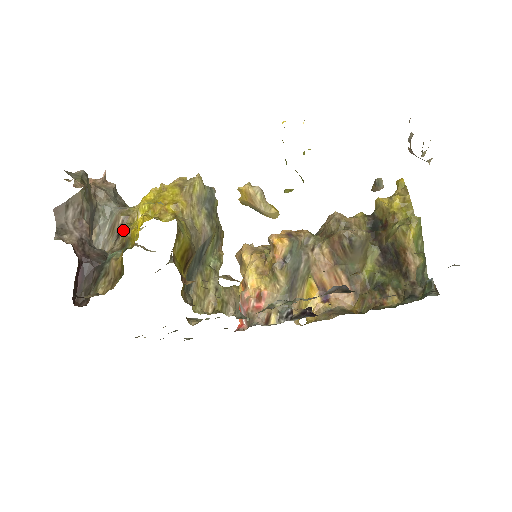
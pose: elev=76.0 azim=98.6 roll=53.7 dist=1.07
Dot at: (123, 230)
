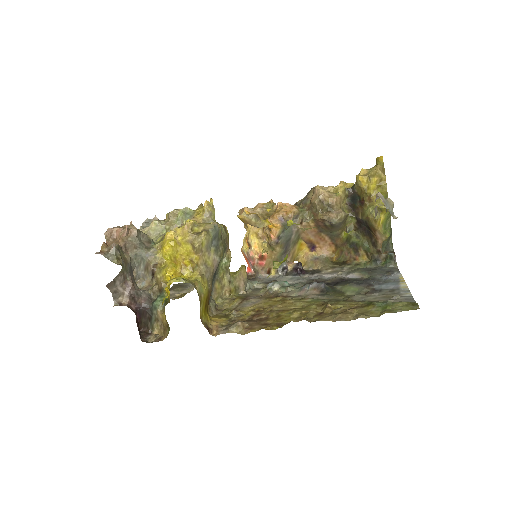
Dot at: (156, 274)
